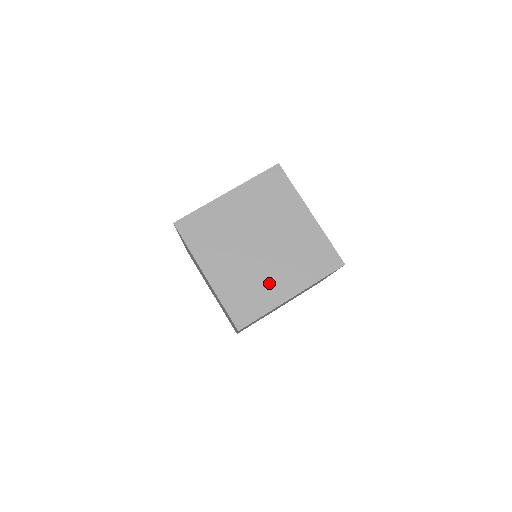
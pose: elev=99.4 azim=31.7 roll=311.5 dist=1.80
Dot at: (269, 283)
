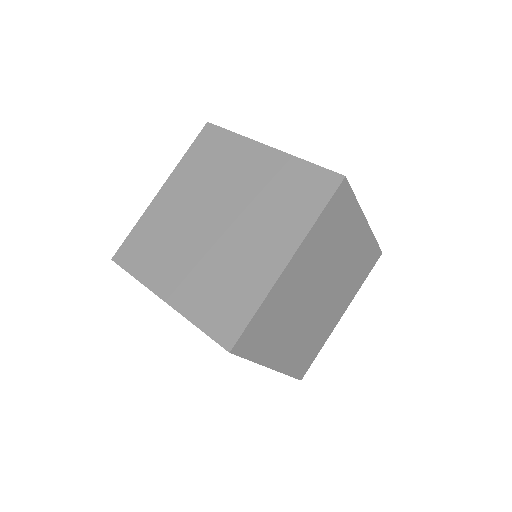
Dot at: occluded
